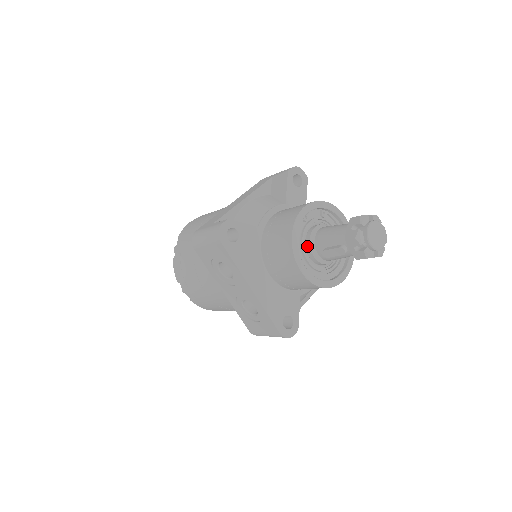
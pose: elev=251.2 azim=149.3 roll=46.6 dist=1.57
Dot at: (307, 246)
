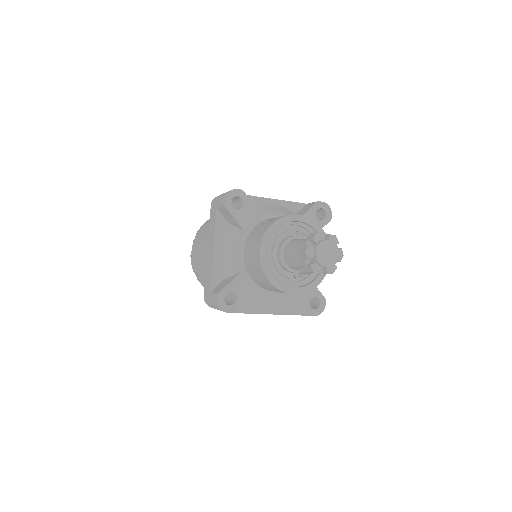
Dot at: (285, 270)
